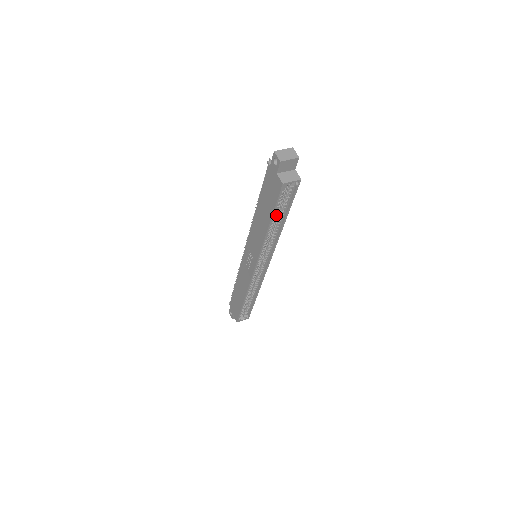
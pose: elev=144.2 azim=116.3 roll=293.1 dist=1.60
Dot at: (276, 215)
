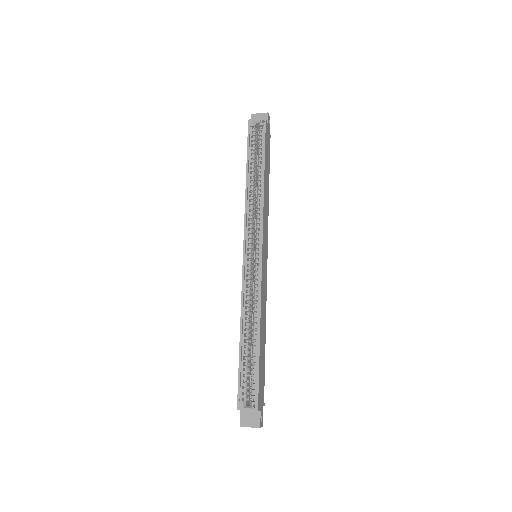
Dot at: (258, 172)
